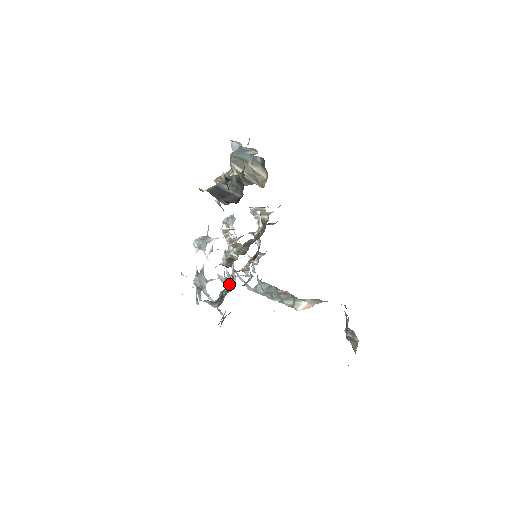
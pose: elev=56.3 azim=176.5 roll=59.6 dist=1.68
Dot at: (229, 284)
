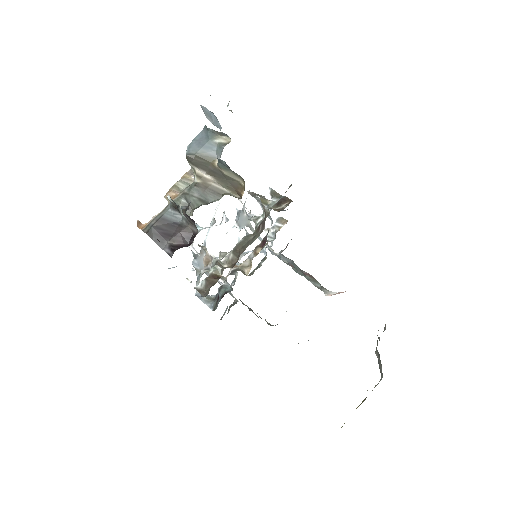
Dot at: occluded
